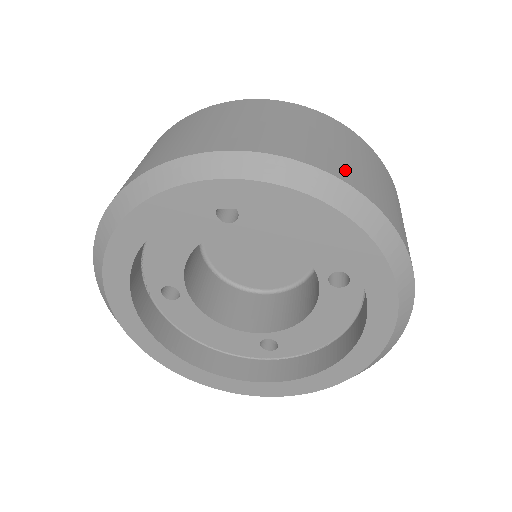
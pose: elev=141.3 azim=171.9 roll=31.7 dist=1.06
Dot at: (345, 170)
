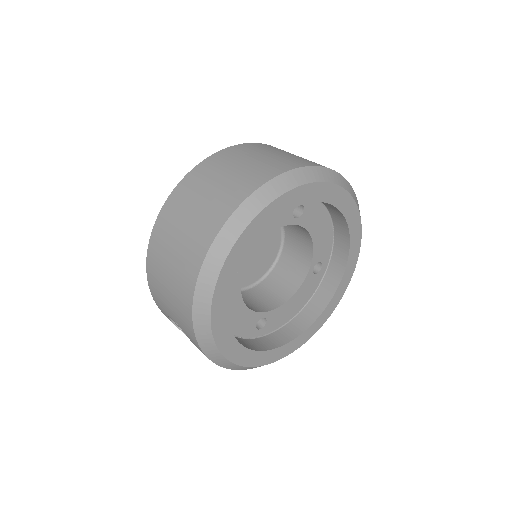
Dot at: (239, 190)
